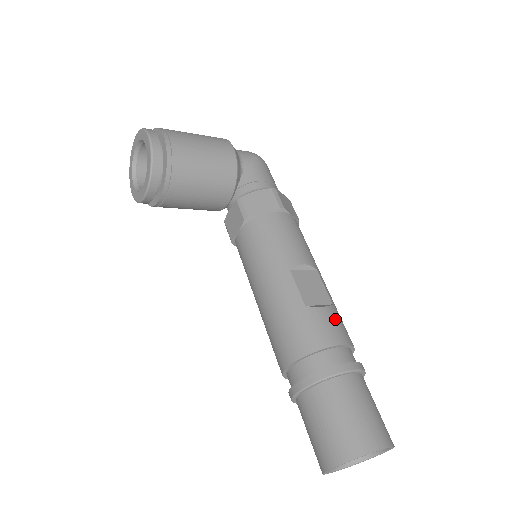
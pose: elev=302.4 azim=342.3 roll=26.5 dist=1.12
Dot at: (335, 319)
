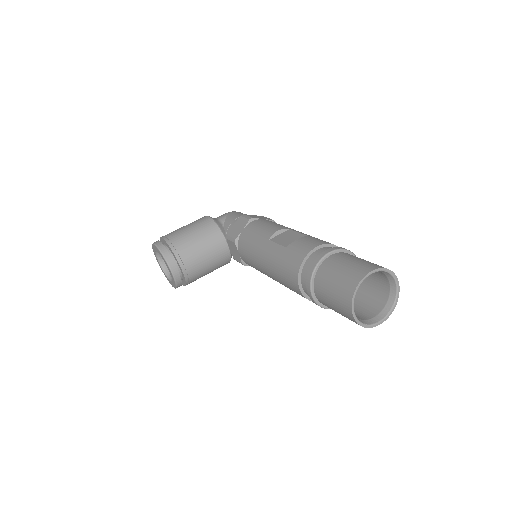
Dot at: (309, 239)
